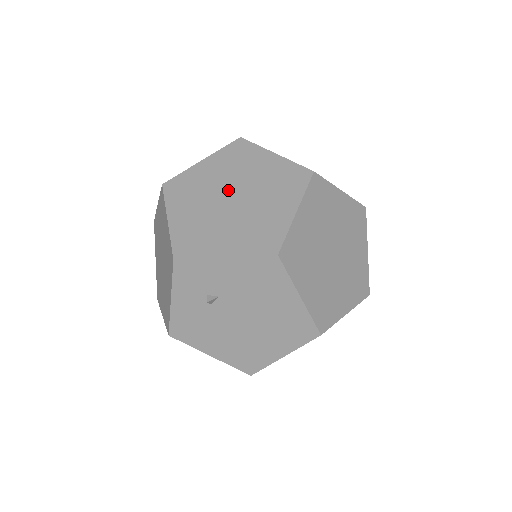
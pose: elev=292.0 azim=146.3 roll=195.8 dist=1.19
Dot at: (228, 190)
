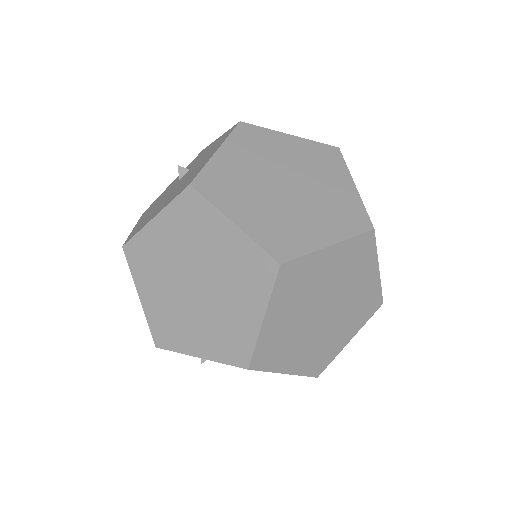
Dot at: (189, 272)
